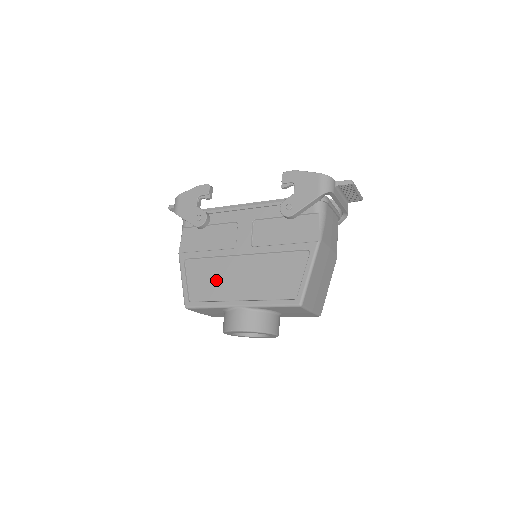
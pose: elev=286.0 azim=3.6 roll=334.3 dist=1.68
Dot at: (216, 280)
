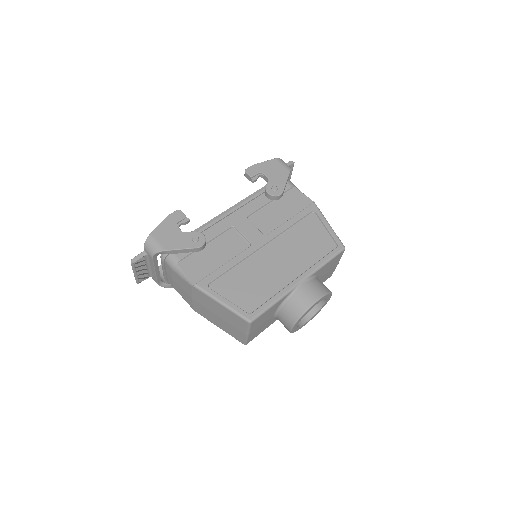
Dot at: (258, 279)
